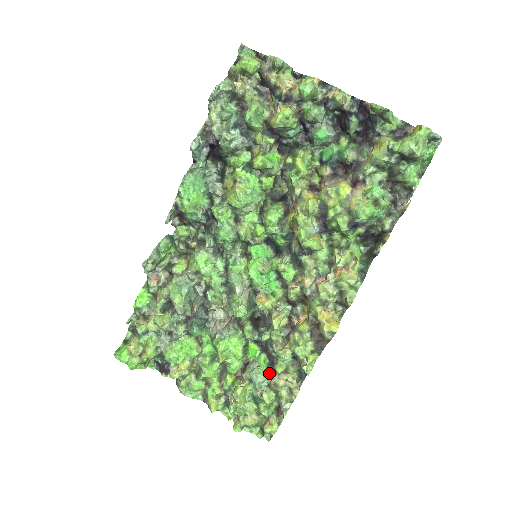
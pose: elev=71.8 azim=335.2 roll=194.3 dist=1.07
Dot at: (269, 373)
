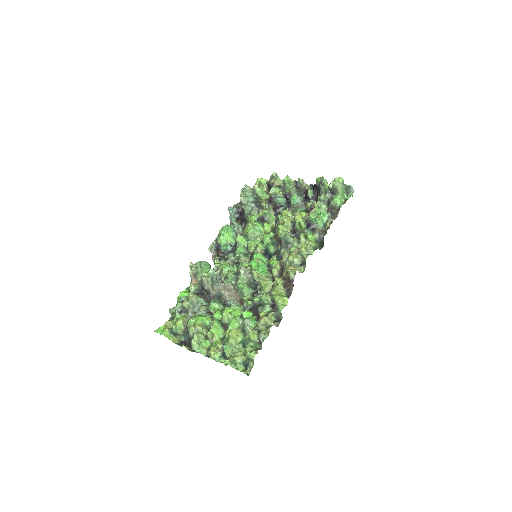
Dot at: (256, 323)
